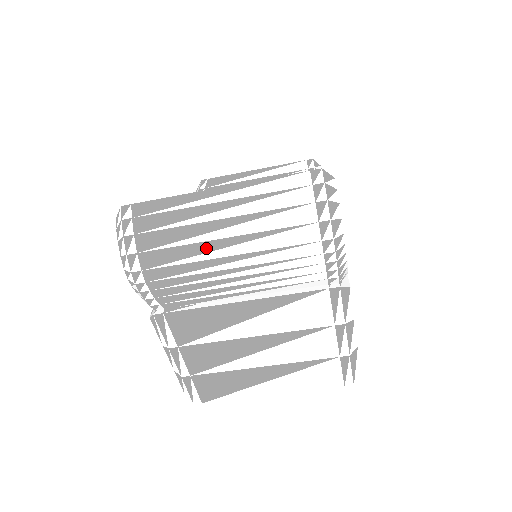
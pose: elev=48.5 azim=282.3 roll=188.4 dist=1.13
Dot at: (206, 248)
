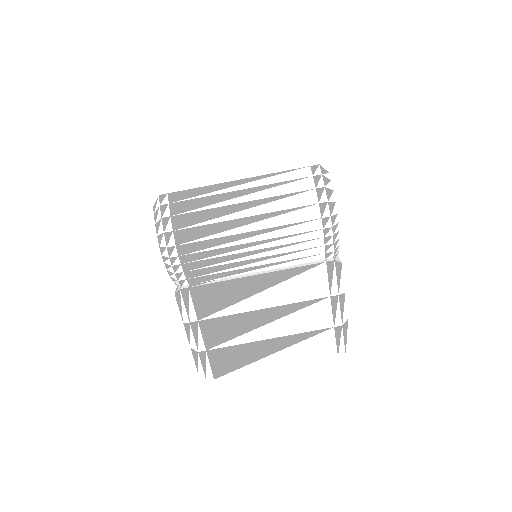
Dot at: (230, 226)
